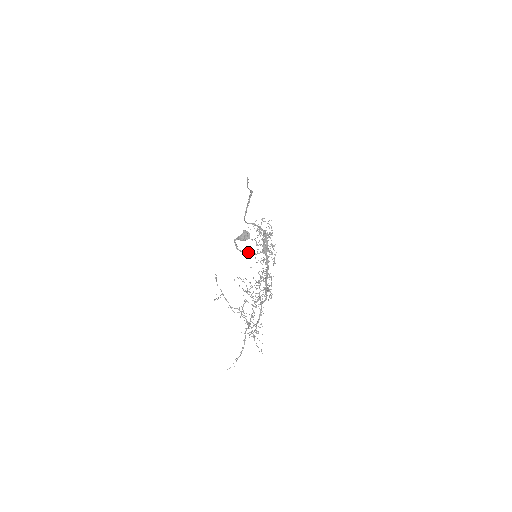
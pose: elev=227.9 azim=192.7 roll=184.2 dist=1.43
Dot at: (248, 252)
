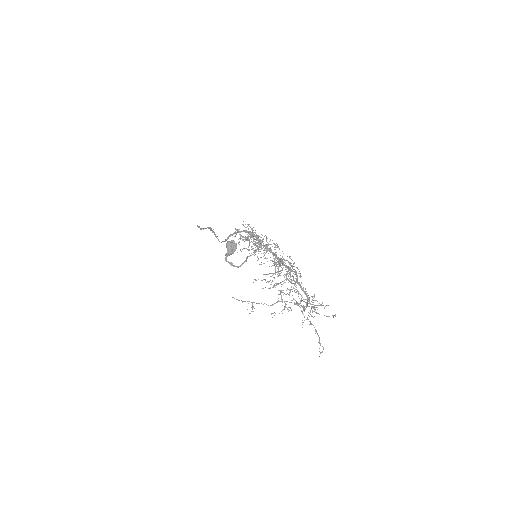
Dot at: (246, 260)
